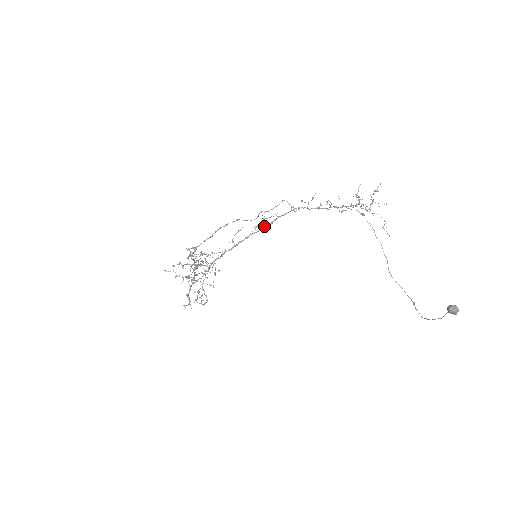
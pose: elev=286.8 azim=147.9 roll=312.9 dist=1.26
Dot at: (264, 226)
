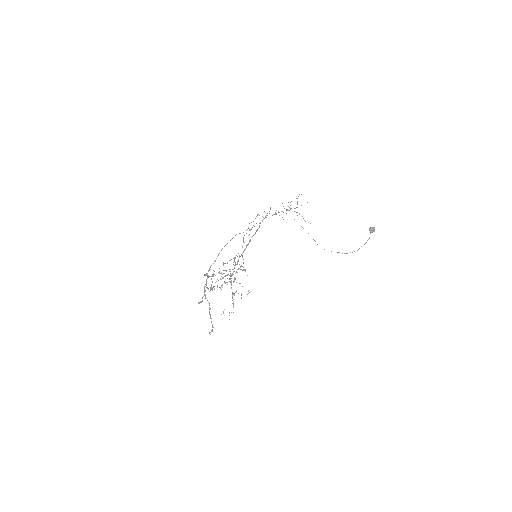
Dot at: (257, 230)
